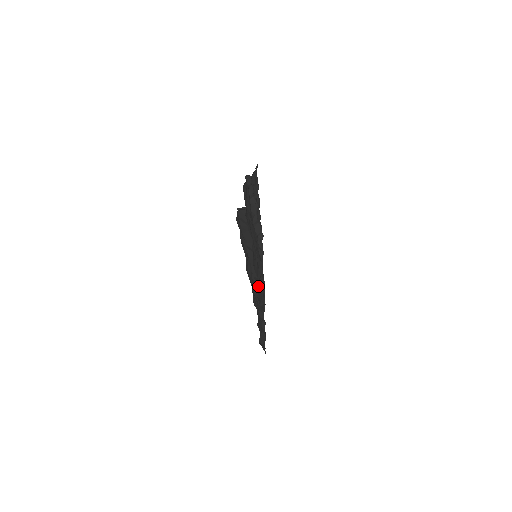
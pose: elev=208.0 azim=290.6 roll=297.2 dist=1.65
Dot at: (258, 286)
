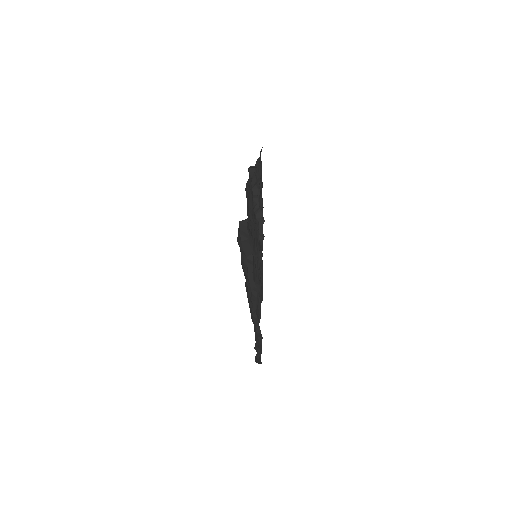
Dot at: (257, 285)
